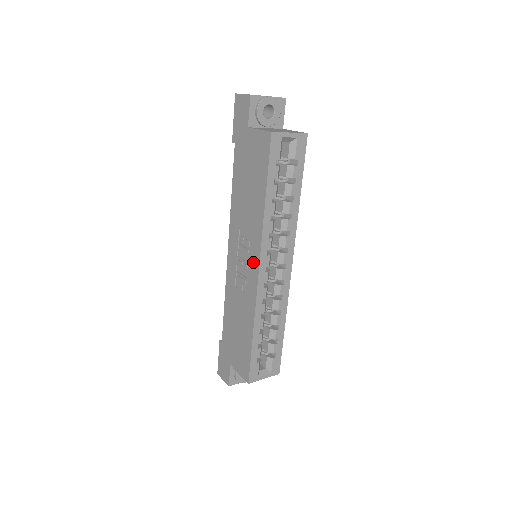
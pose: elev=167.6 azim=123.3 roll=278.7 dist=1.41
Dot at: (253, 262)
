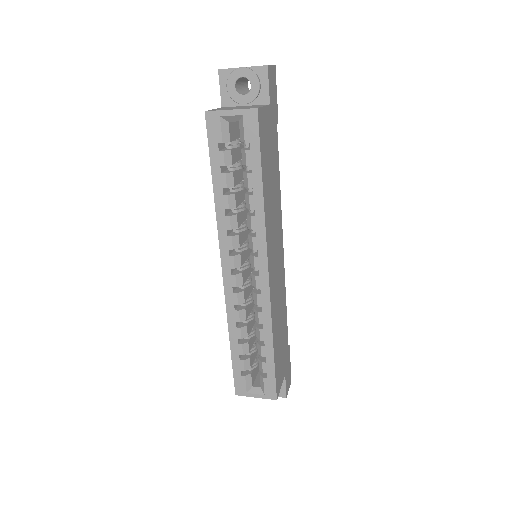
Dot at: occluded
